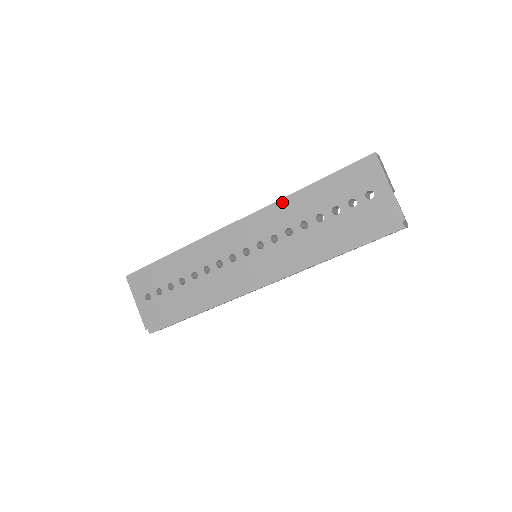
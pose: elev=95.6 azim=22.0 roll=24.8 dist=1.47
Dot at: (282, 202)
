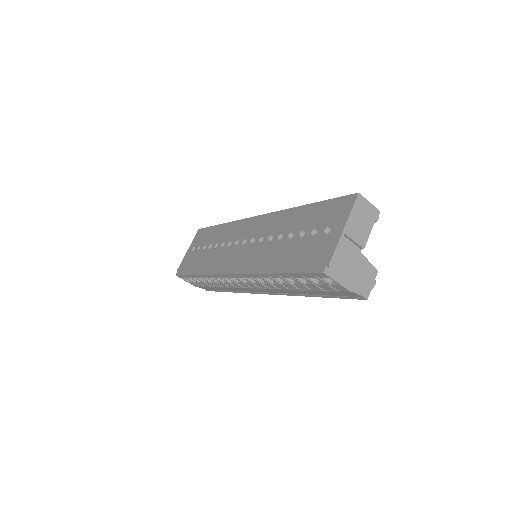
Dot at: (285, 212)
